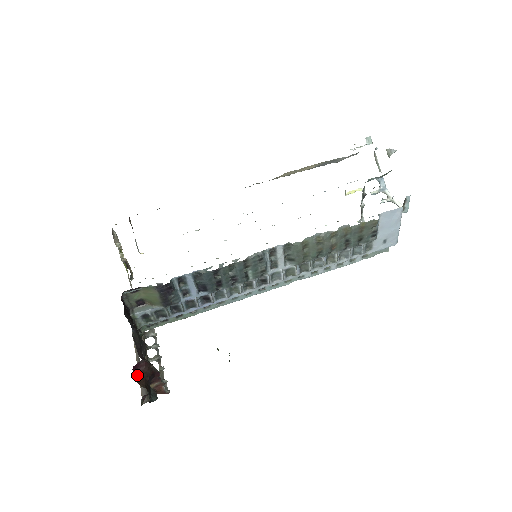
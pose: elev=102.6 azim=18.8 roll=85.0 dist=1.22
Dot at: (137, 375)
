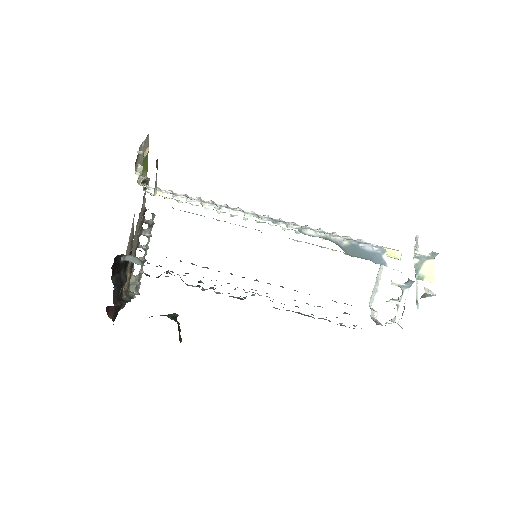
Dot at: (109, 309)
